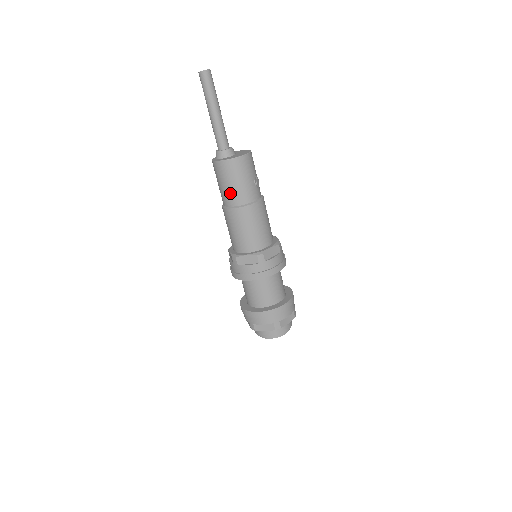
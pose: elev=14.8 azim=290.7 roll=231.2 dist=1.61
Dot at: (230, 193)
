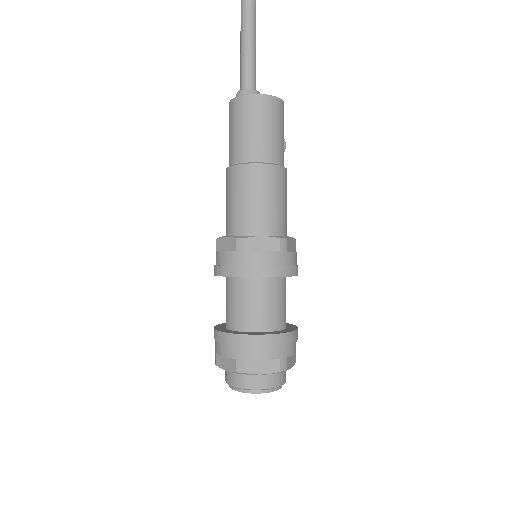
Dot at: (257, 142)
